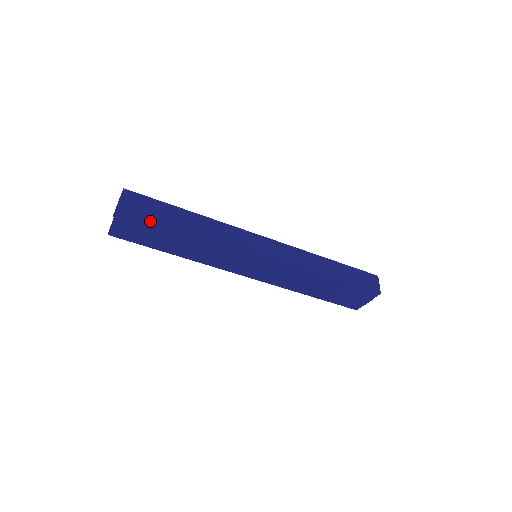
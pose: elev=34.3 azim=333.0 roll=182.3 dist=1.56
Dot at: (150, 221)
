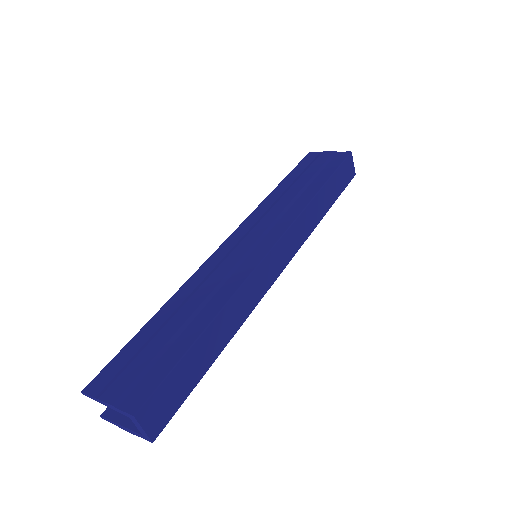
Dot at: occluded
